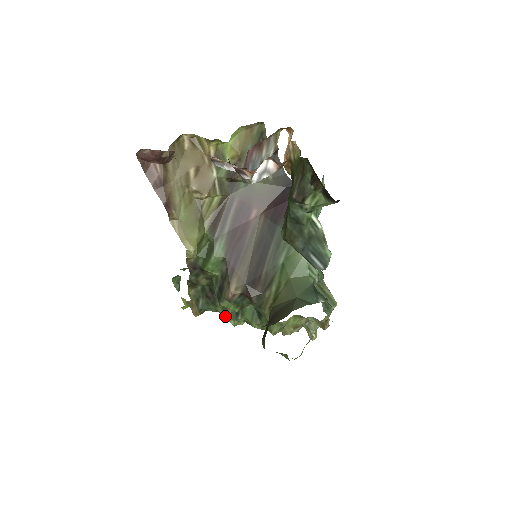
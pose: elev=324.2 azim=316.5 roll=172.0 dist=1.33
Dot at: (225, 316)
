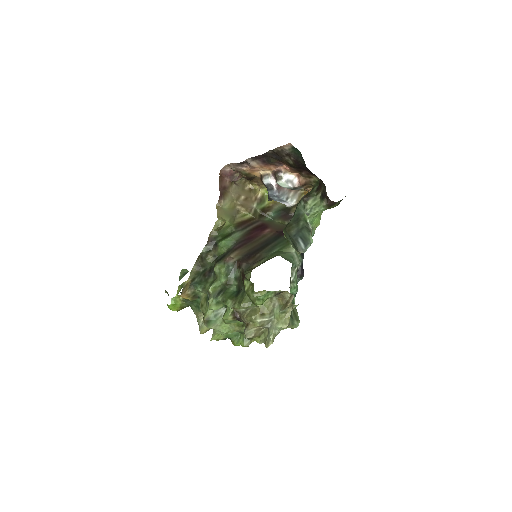
Dot at: (211, 285)
